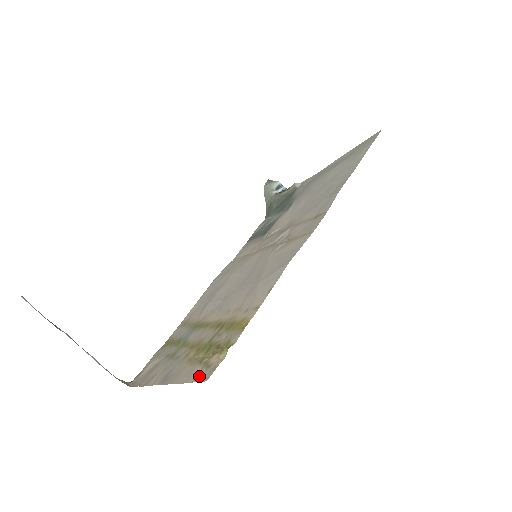
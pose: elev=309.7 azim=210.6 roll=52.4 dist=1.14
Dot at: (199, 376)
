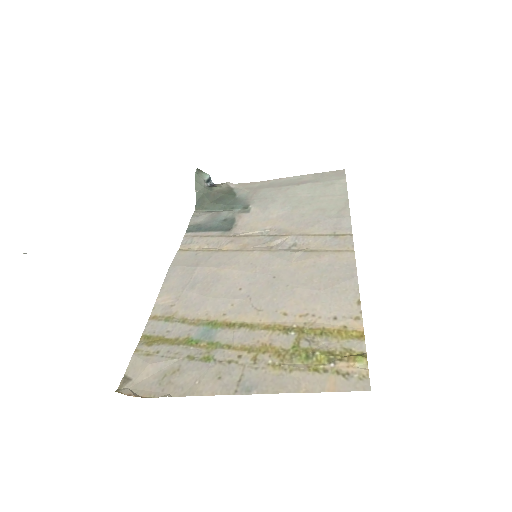
Dot at: (343, 385)
